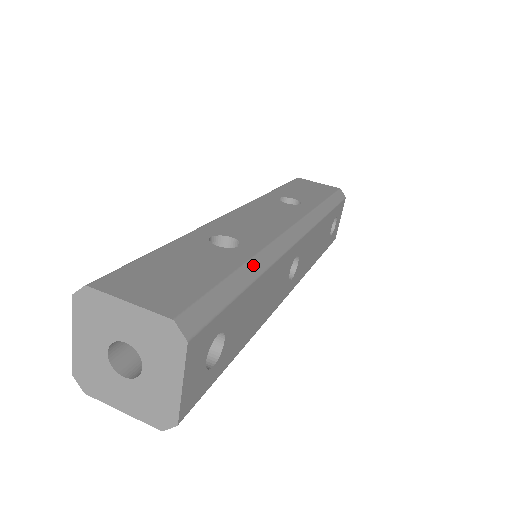
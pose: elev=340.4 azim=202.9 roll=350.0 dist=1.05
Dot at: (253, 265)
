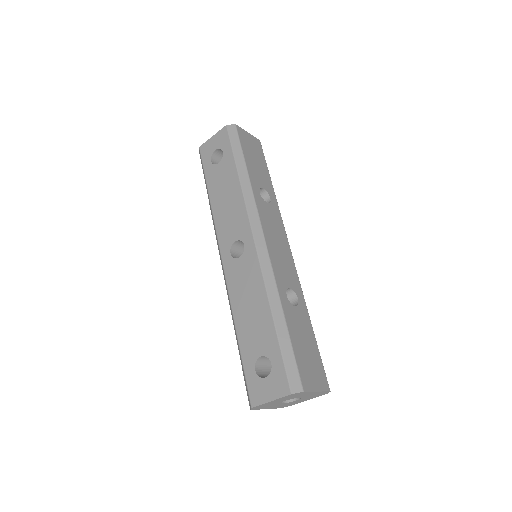
Dot at: (308, 314)
